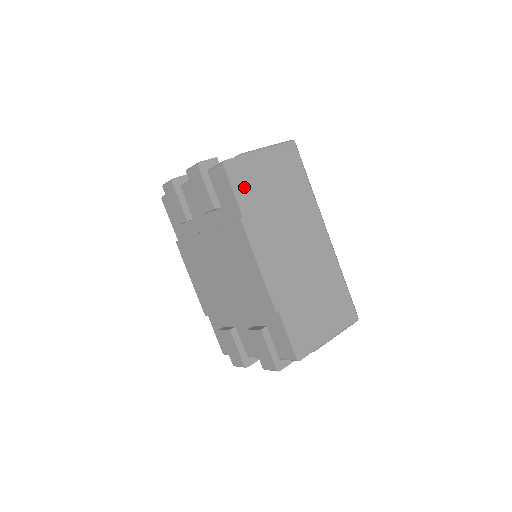
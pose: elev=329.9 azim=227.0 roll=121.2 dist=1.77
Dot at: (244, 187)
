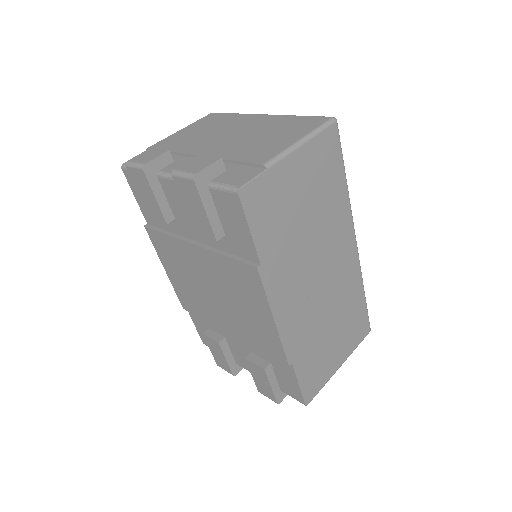
Dot at: (265, 220)
